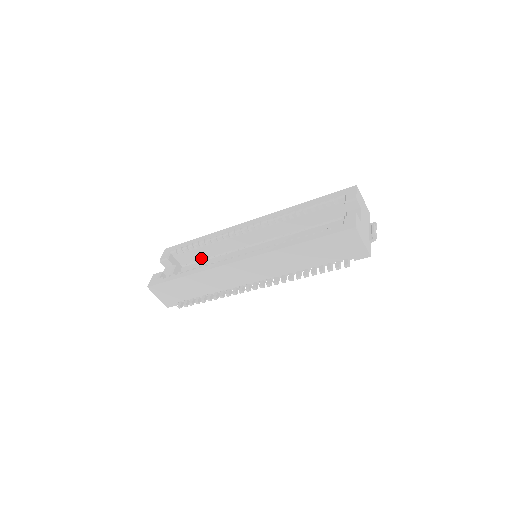
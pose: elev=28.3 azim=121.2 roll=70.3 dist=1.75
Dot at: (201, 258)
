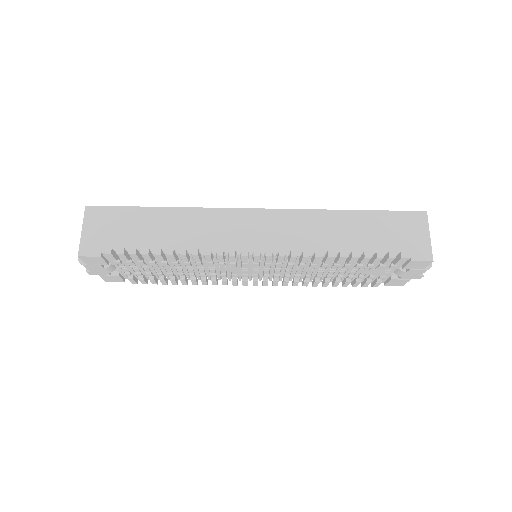
Dot at: occluded
